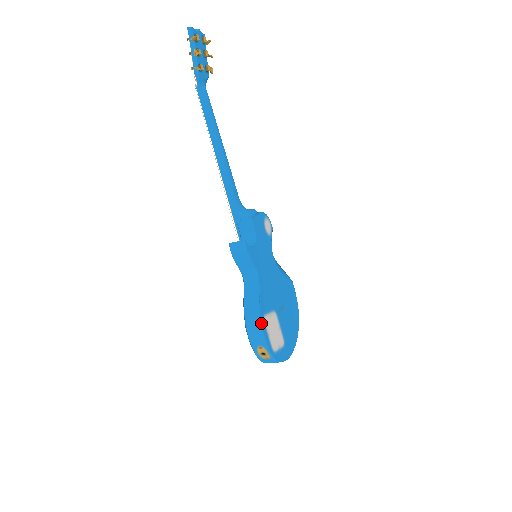
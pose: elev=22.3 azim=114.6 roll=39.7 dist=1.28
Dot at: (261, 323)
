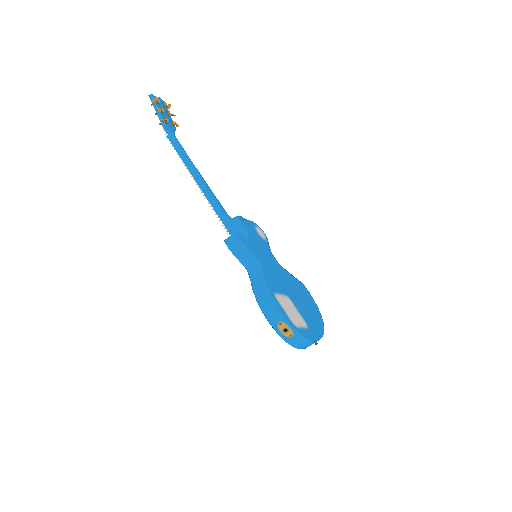
Dot at: (272, 297)
